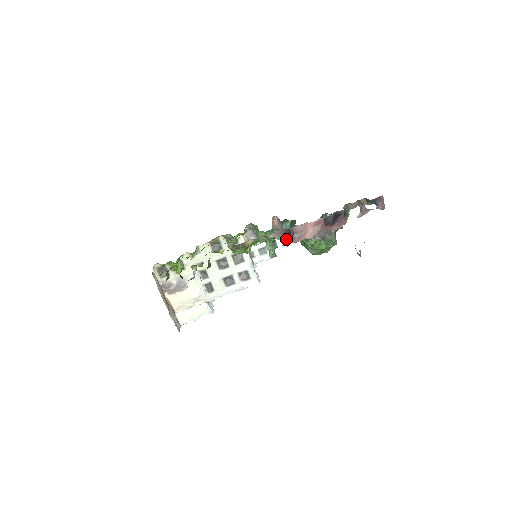
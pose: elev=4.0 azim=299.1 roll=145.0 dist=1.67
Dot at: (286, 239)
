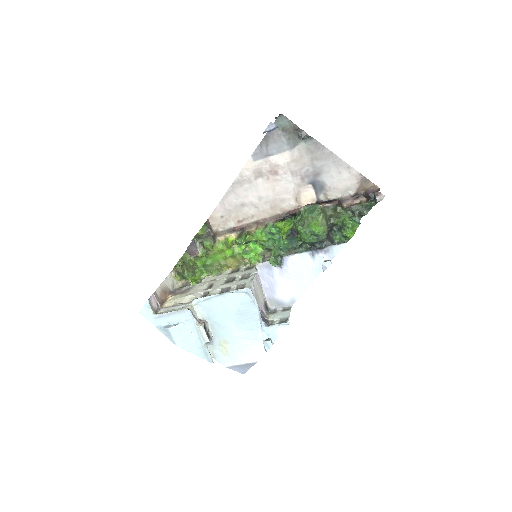
Dot at: (283, 228)
